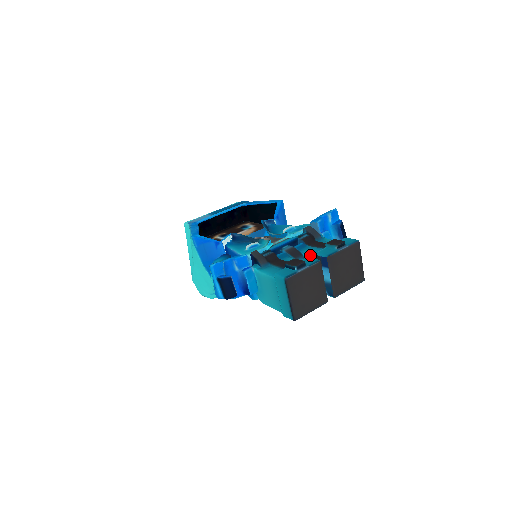
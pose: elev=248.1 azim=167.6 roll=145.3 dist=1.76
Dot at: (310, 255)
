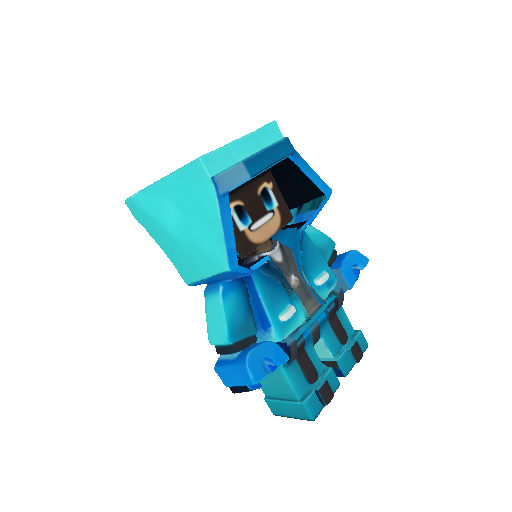
Dot at: (328, 347)
